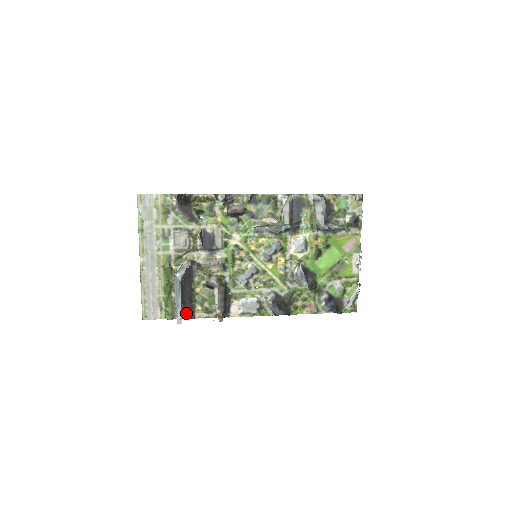
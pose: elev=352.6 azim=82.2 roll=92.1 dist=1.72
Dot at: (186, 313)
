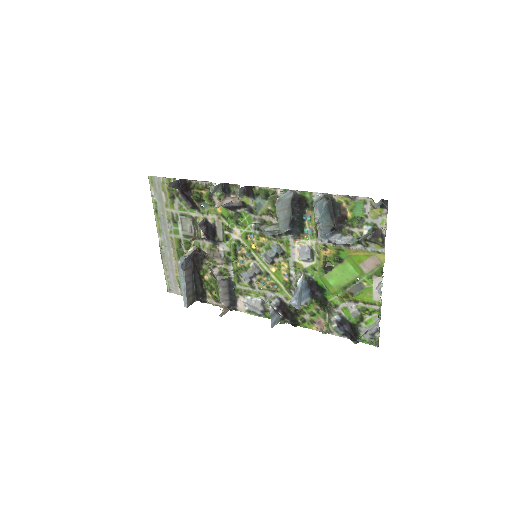
Dot at: (199, 296)
